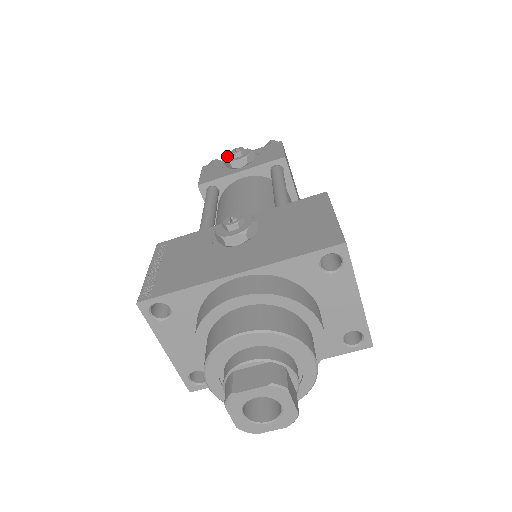
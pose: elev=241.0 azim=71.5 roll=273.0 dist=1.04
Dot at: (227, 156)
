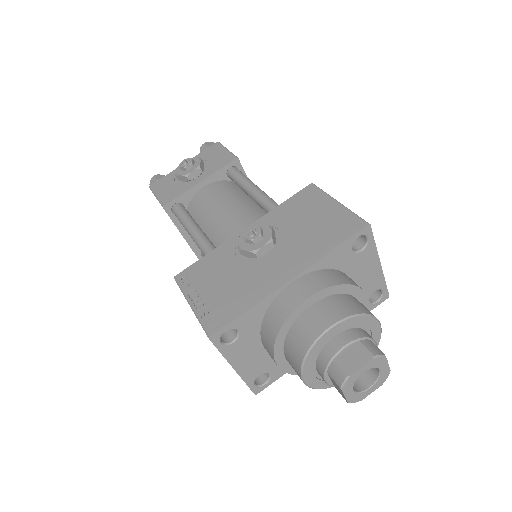
Dot at: (176, 170)
